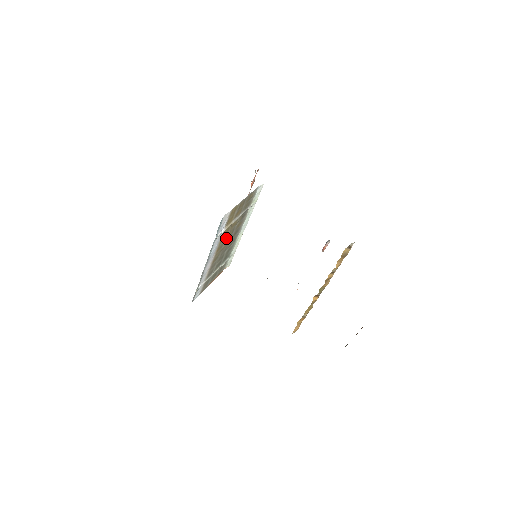
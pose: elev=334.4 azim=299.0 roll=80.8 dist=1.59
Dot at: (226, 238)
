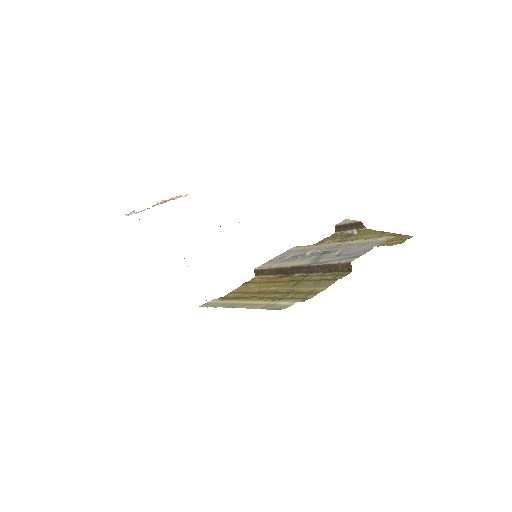
Dot at: occluded
